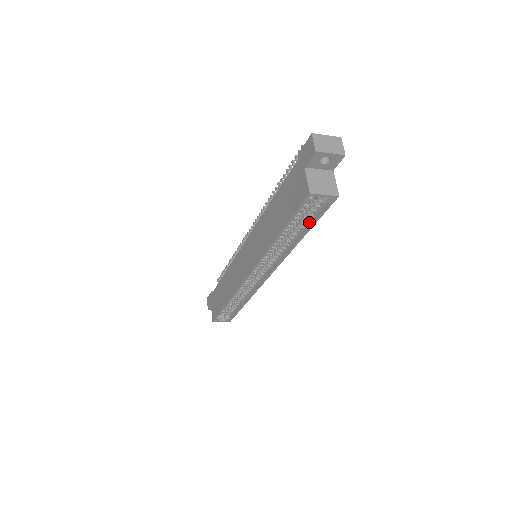
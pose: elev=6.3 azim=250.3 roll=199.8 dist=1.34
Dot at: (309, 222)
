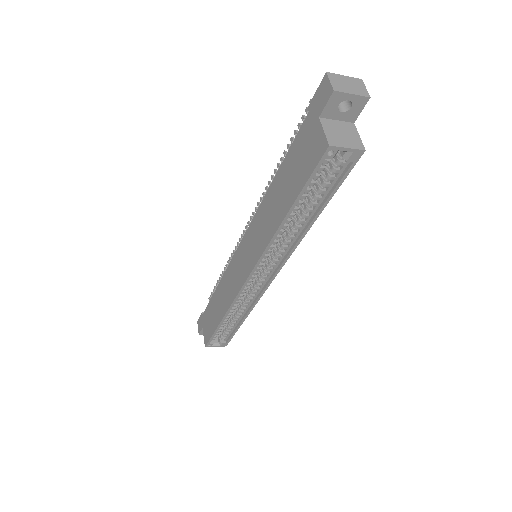
Dot at: (325, 195)
